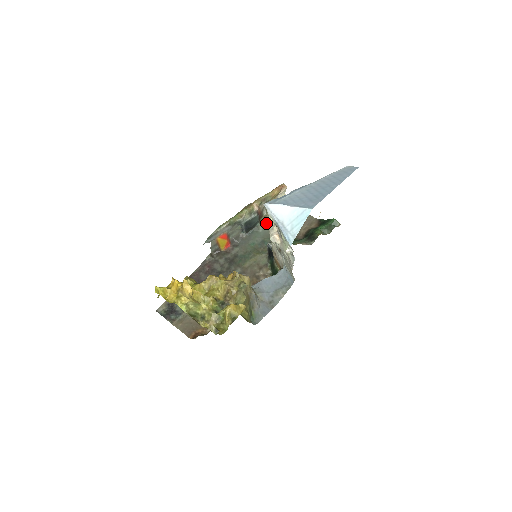
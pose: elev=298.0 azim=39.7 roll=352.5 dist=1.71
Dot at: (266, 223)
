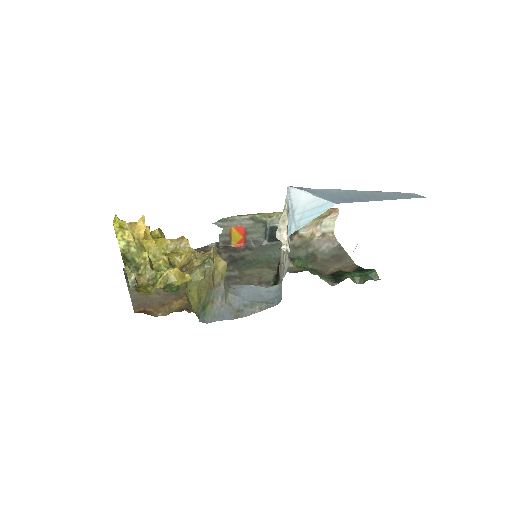
Dot at: (297, 243)
